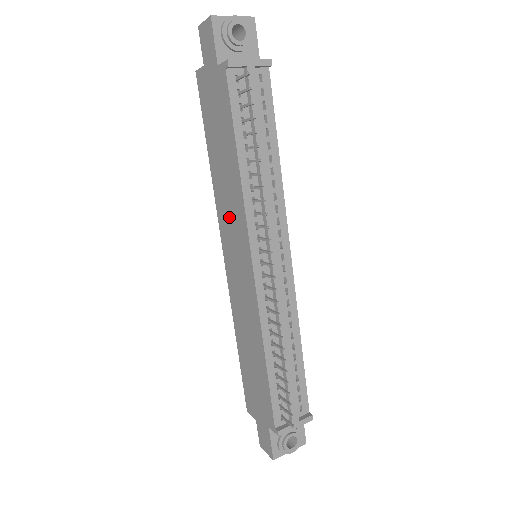
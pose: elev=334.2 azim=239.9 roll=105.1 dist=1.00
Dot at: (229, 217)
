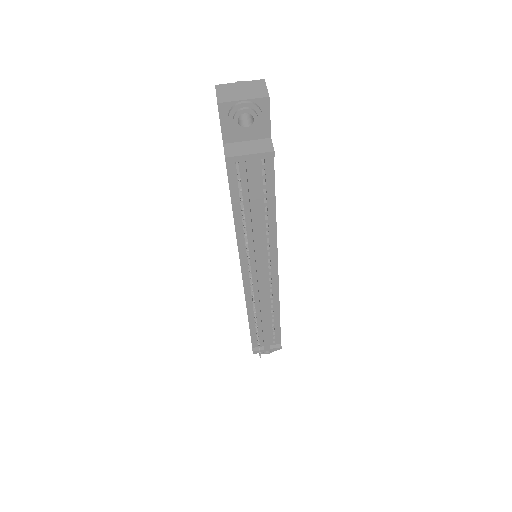
Dot at: occluded
